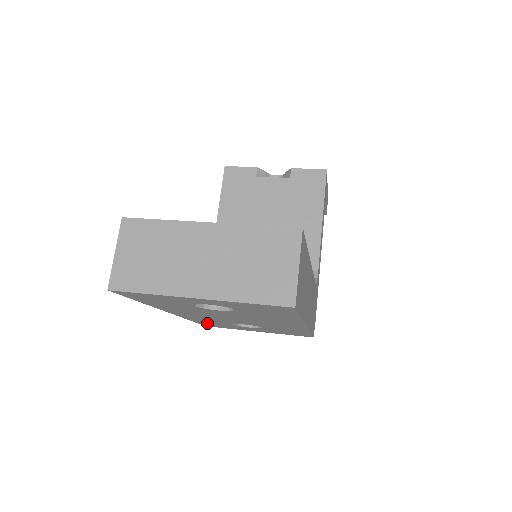
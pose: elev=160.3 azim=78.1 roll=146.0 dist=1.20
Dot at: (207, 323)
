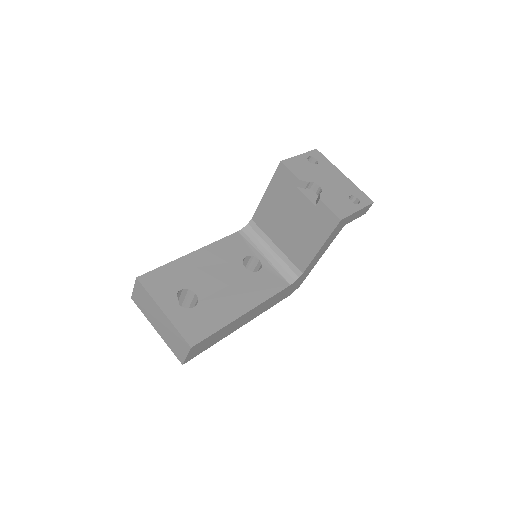
Dot at: occluded
